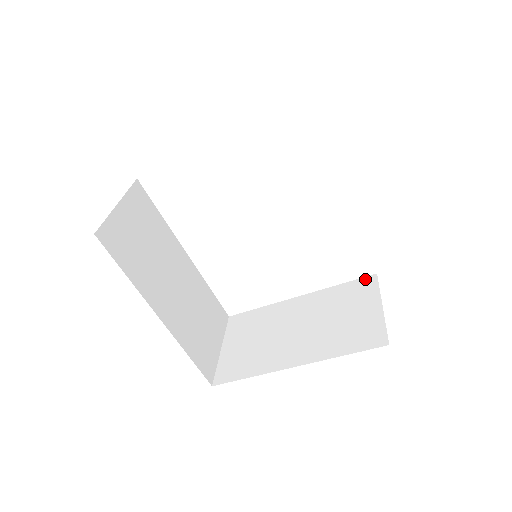
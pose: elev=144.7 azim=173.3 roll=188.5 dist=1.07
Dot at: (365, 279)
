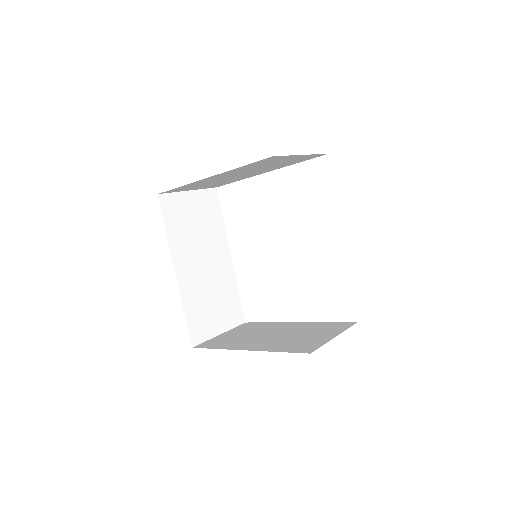
Dot at: (347, 322)
